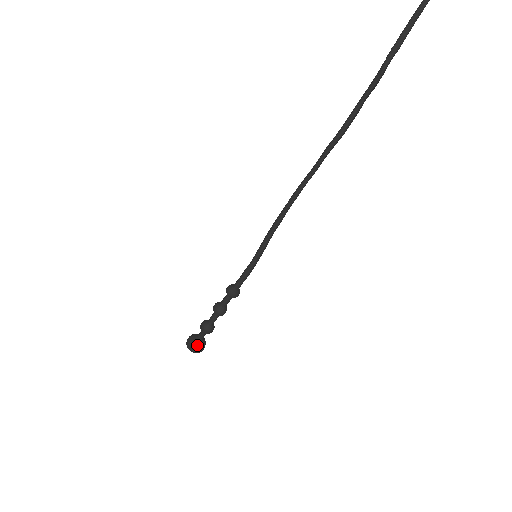
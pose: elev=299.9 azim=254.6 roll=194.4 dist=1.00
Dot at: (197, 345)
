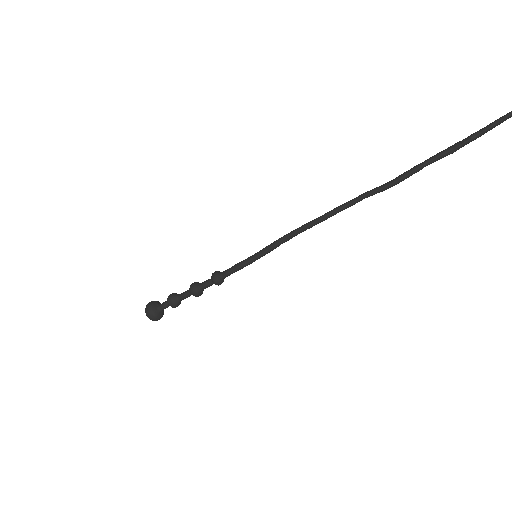
Dot at: (160, 315)
